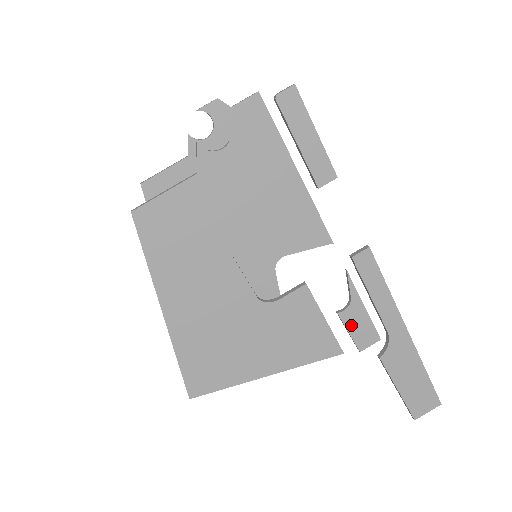
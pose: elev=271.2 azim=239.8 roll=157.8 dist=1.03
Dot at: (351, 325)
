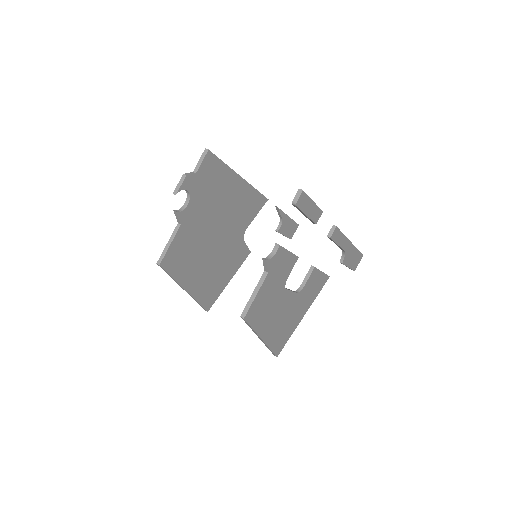
Dot at: (285, 231)
